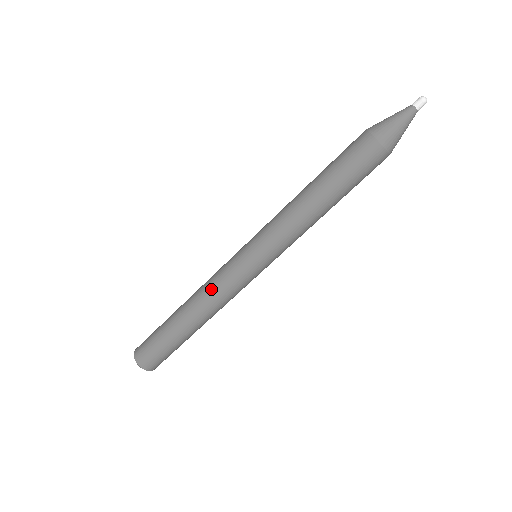
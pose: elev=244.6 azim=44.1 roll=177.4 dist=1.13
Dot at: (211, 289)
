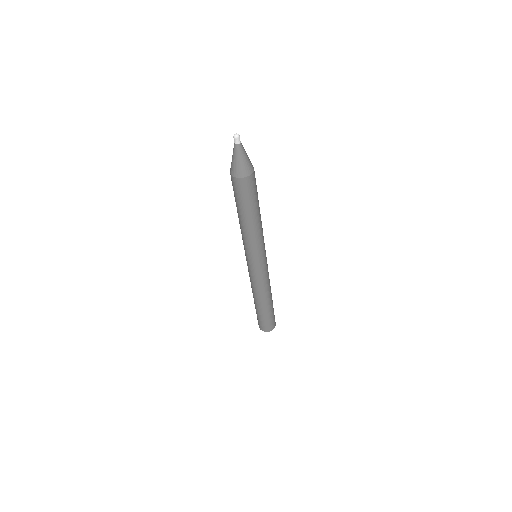
Dot at: (251, 284)
